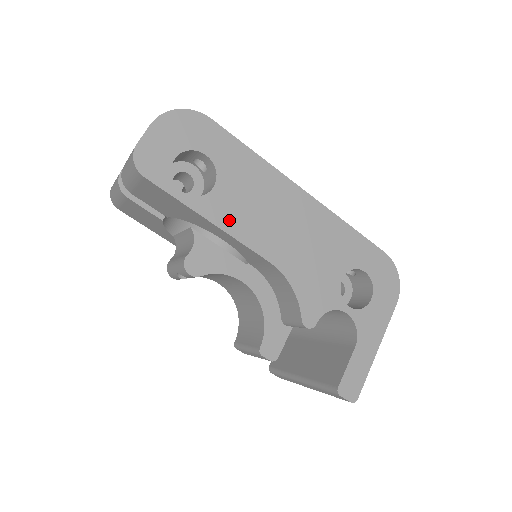
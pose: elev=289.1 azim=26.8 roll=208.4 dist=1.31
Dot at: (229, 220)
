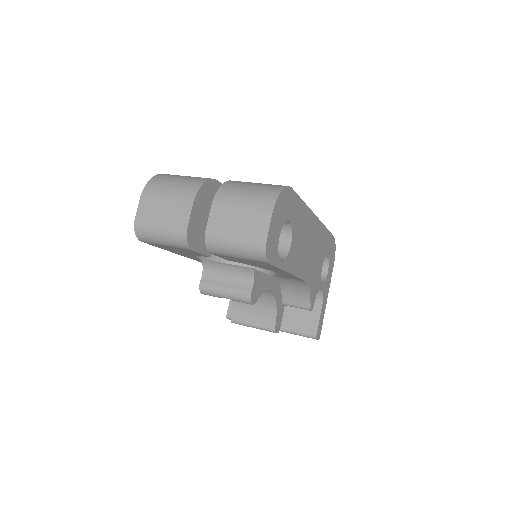
Dot at: (295, 265)
